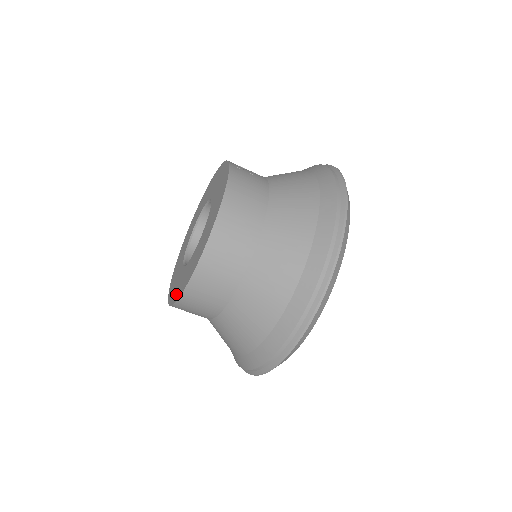
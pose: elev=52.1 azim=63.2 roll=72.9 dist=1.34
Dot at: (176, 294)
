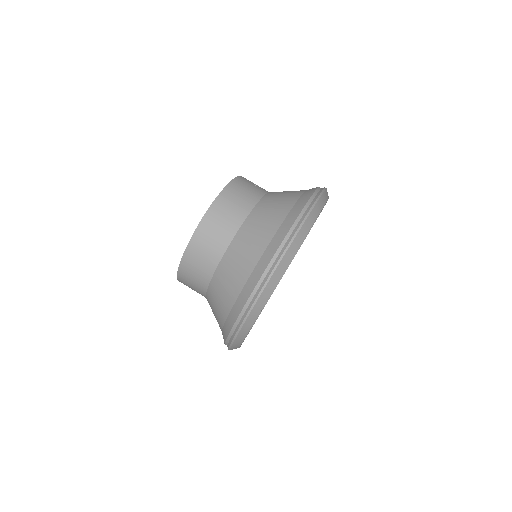
Dot at: occluded
